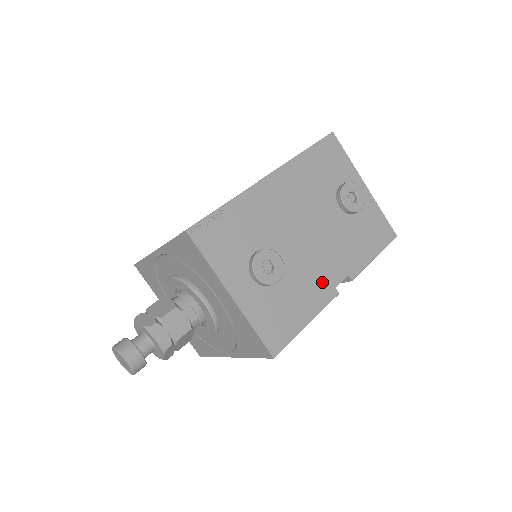
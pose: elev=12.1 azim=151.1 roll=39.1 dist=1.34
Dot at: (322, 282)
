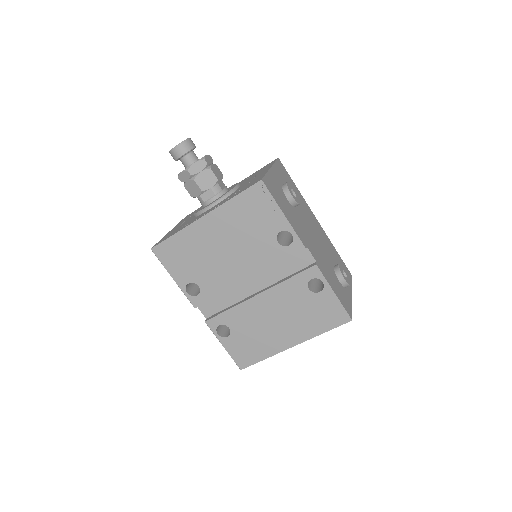
Dot at: (304, 236)
